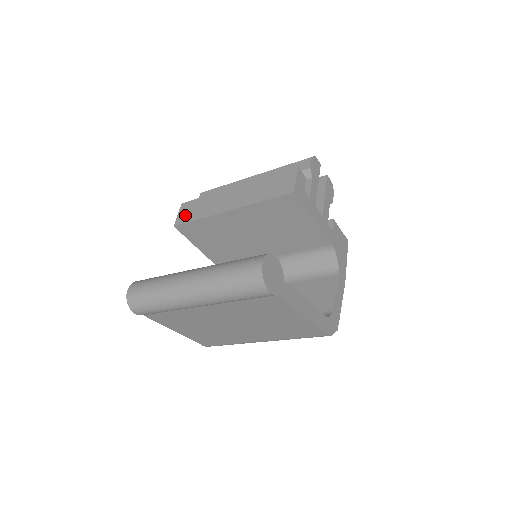
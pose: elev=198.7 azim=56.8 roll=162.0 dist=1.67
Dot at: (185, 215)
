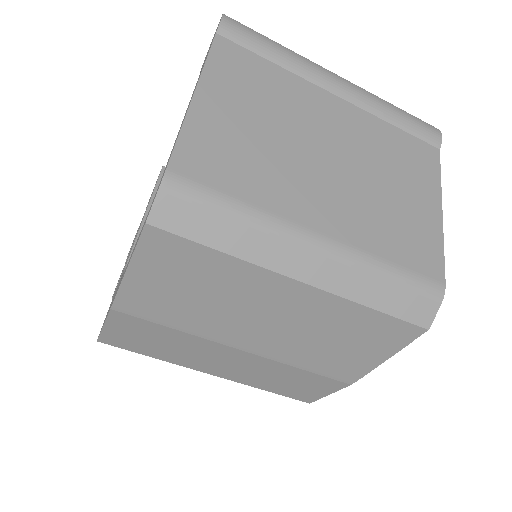
Dot at: occluded
